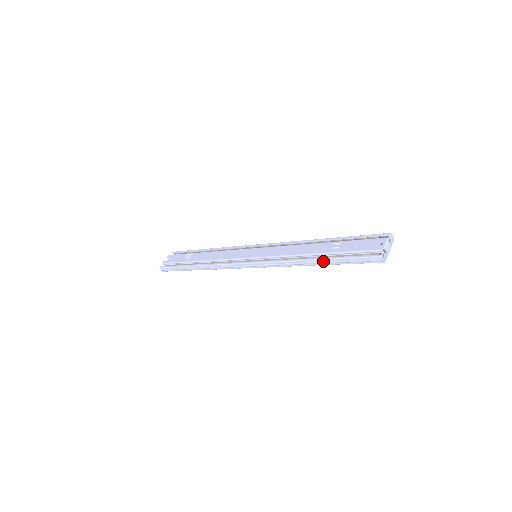
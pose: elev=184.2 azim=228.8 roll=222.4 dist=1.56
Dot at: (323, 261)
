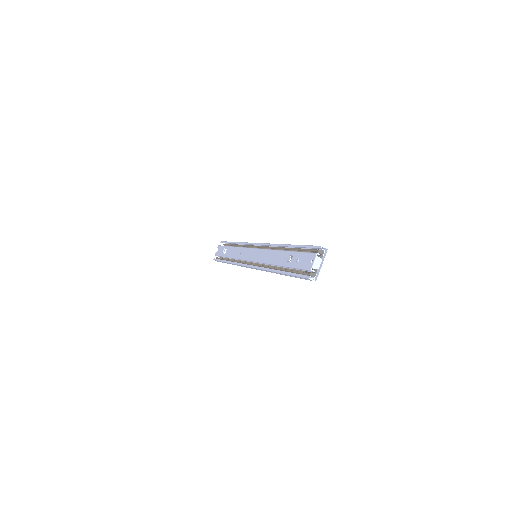
Dot at: (283, 274)
